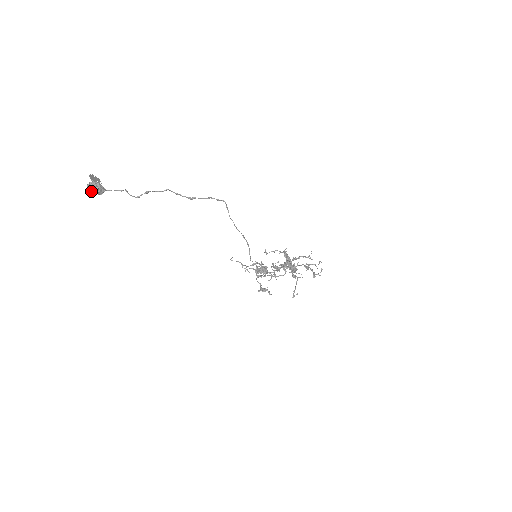
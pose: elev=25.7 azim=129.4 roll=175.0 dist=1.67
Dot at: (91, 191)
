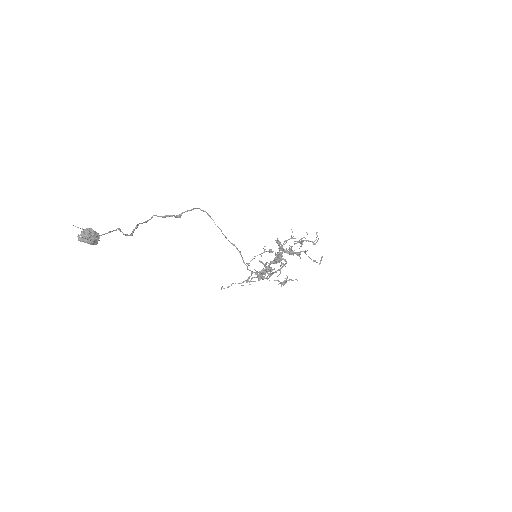
Dot at: occluded
